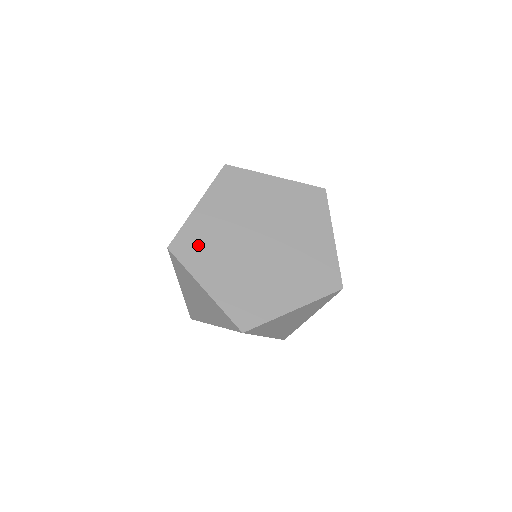
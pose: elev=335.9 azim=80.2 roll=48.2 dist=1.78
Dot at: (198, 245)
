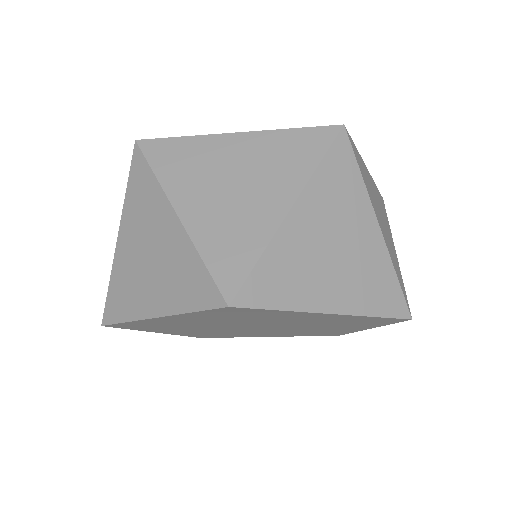
Dot at: occluded
